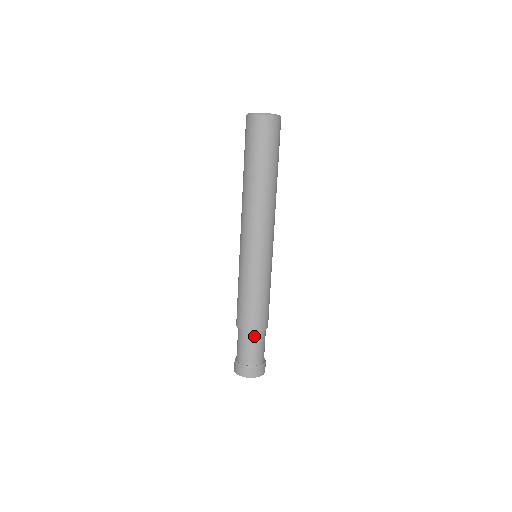
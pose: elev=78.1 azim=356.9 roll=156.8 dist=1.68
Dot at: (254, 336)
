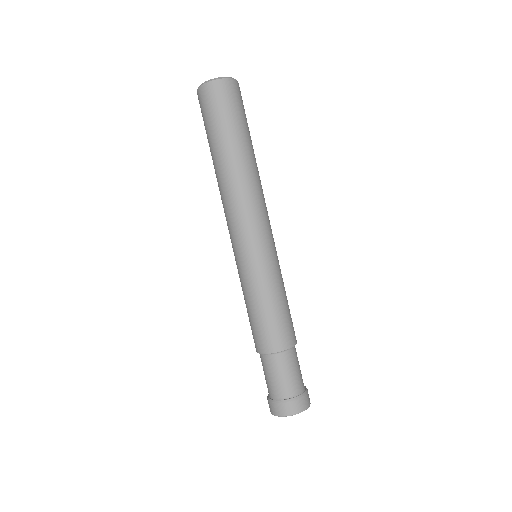
Dot at: (294, 352)
